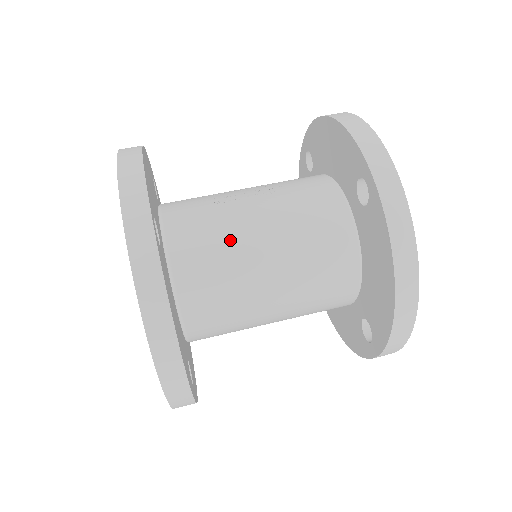
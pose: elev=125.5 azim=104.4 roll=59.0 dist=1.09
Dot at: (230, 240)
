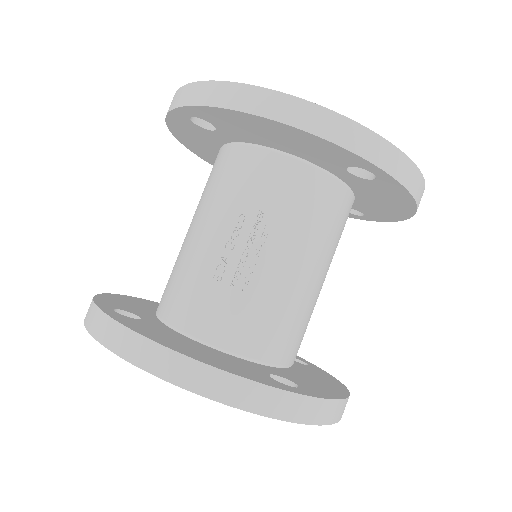
Dot at: (293, 304)
